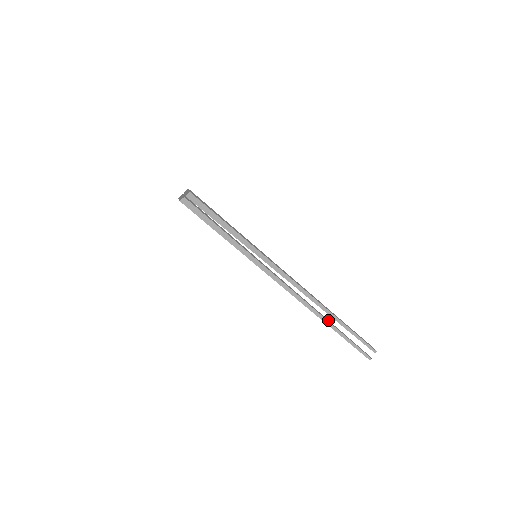
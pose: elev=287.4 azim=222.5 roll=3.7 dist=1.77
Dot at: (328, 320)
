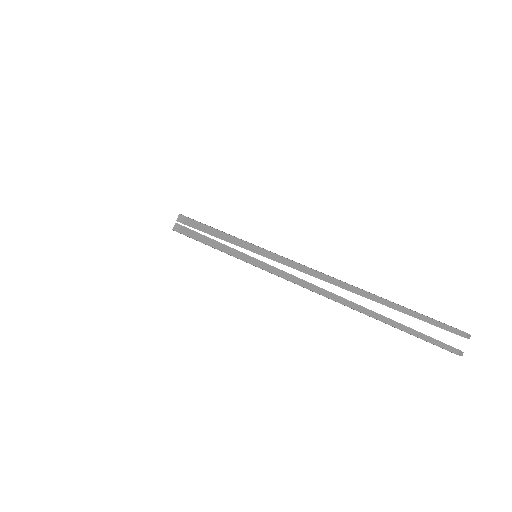
Dot at: occluded
